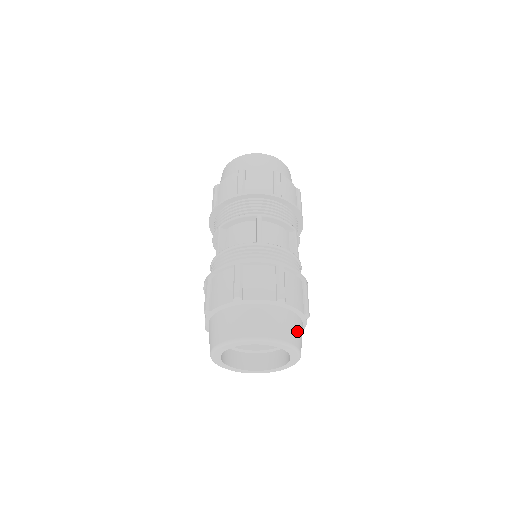
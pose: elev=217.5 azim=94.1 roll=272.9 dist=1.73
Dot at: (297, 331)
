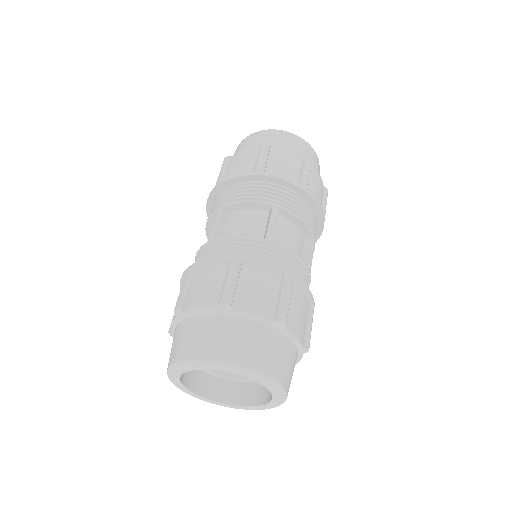
Dot at: (290, 367)
